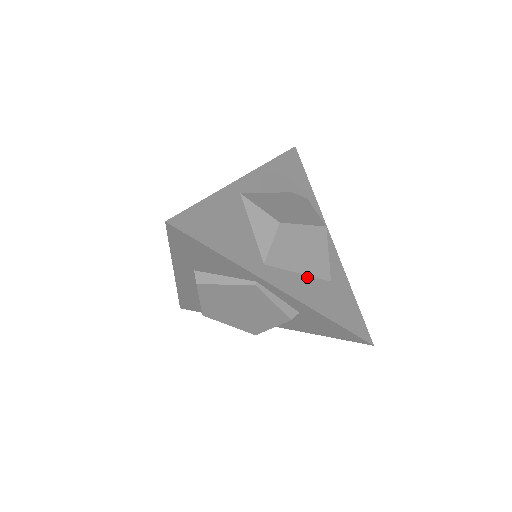
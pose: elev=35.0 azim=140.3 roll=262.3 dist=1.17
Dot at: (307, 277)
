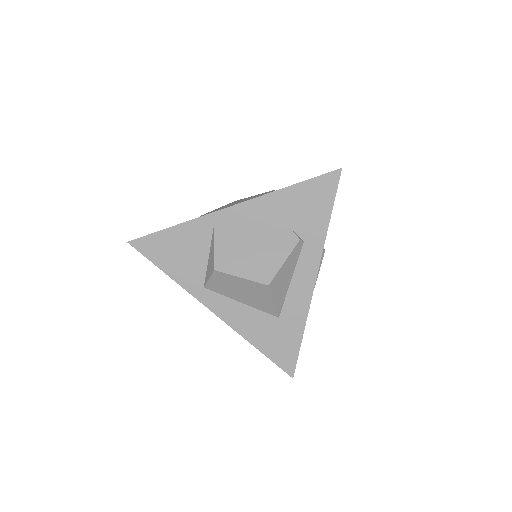
Dot at: (249, 307)
